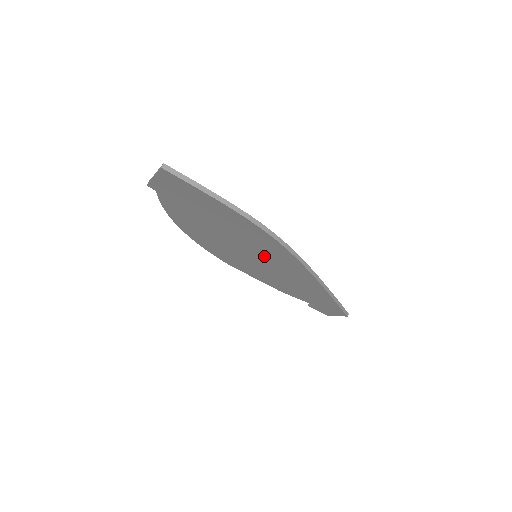
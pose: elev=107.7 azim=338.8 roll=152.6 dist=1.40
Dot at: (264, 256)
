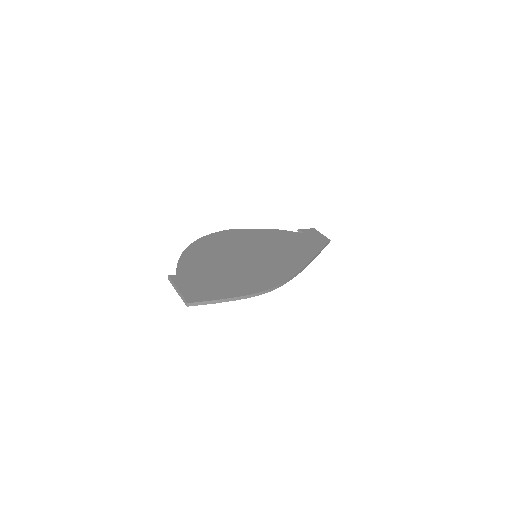
Dot at: occluded
